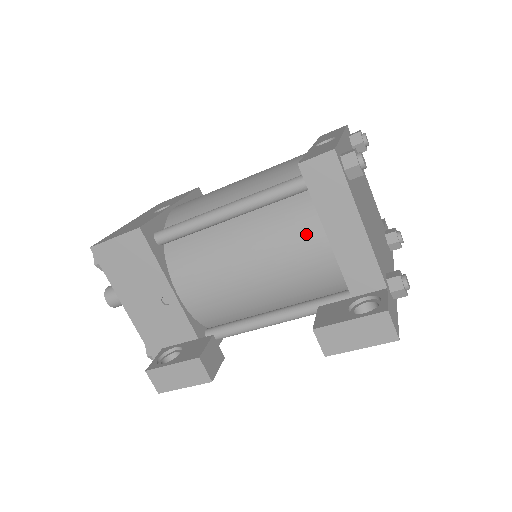
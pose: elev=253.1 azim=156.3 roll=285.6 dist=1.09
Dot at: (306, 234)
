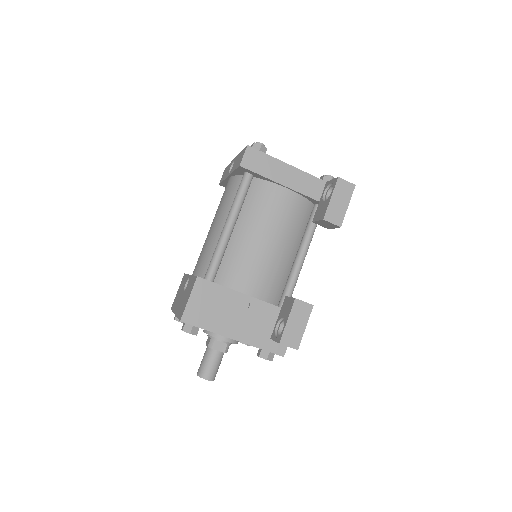
Dot at: (273, 195)
